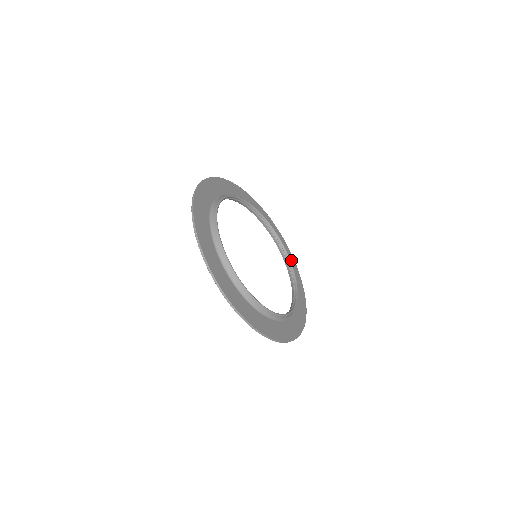
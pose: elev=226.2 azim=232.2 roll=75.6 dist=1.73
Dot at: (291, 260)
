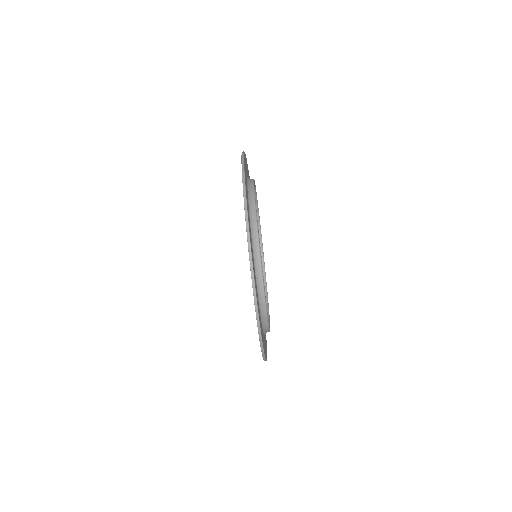
Dot at: occluded
